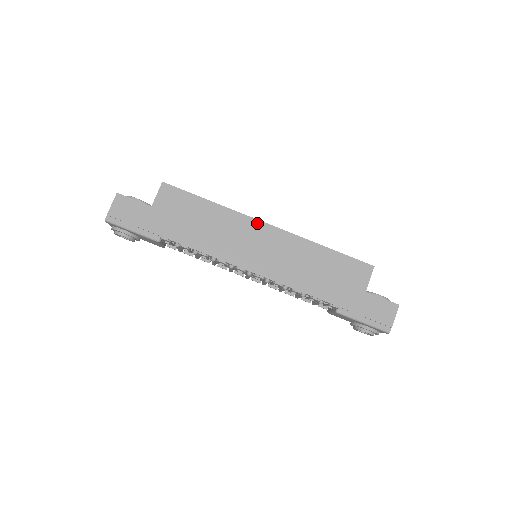
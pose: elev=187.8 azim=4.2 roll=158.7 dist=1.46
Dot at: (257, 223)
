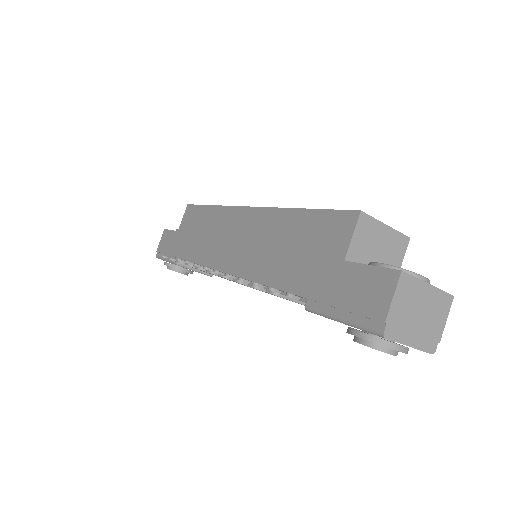
Dot at: (239, 211)
